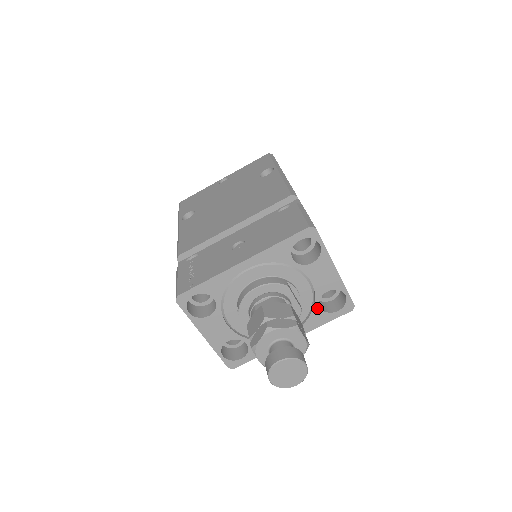
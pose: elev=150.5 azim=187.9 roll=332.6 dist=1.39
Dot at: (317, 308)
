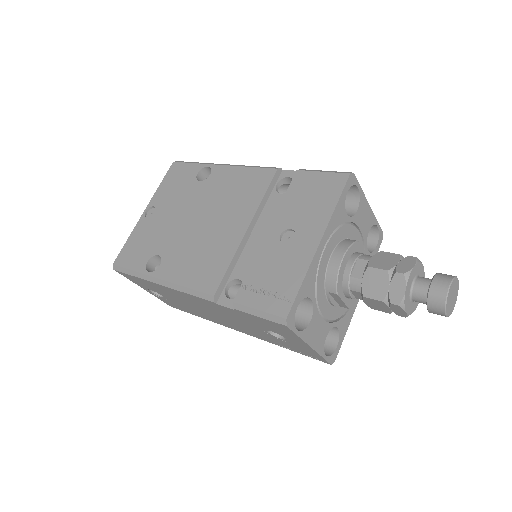
Dot at: (367, 253)
